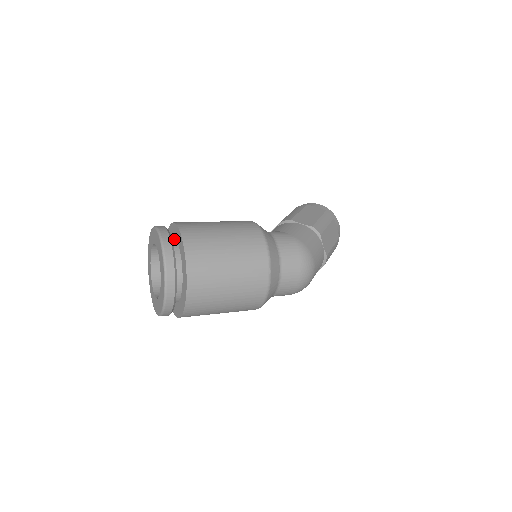
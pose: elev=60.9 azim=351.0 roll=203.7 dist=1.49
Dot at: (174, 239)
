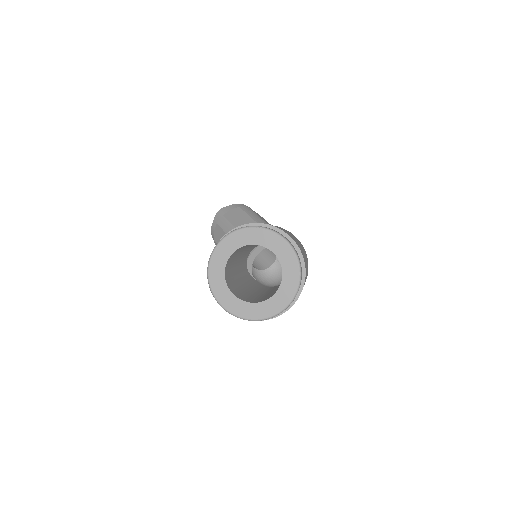
Dot at: occluded
